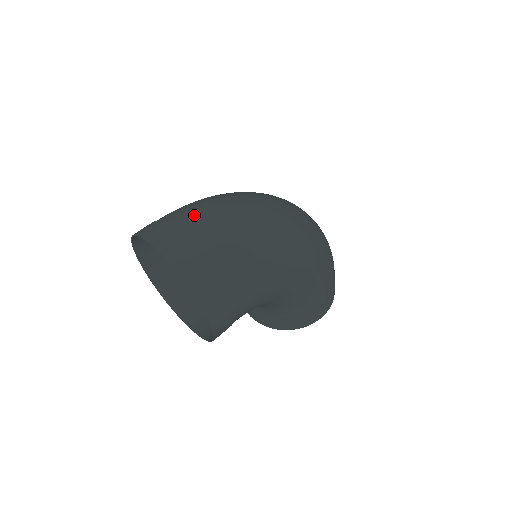
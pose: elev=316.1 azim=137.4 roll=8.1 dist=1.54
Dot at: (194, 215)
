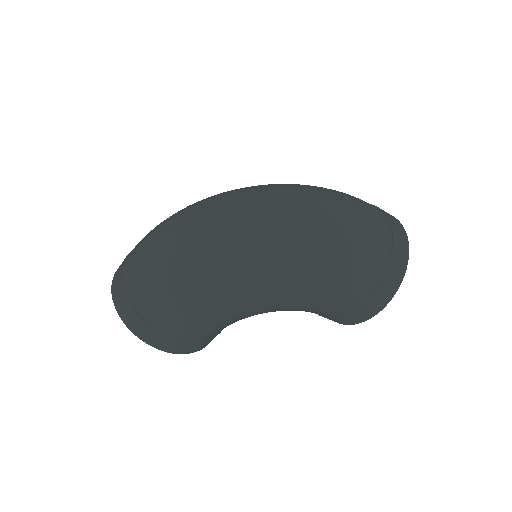
Dot at: (136, 250)
